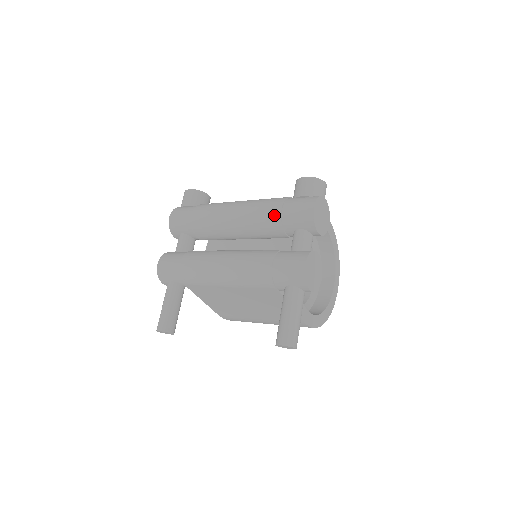
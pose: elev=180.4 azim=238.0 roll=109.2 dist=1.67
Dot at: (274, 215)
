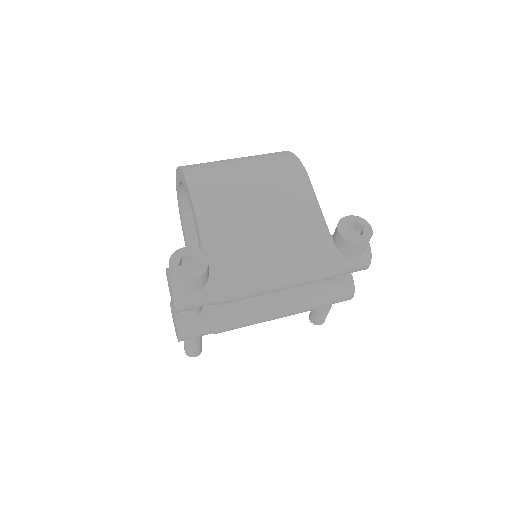
Dot at: occluded
